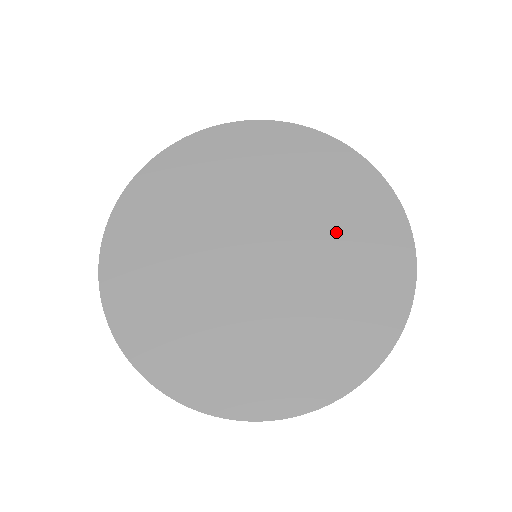
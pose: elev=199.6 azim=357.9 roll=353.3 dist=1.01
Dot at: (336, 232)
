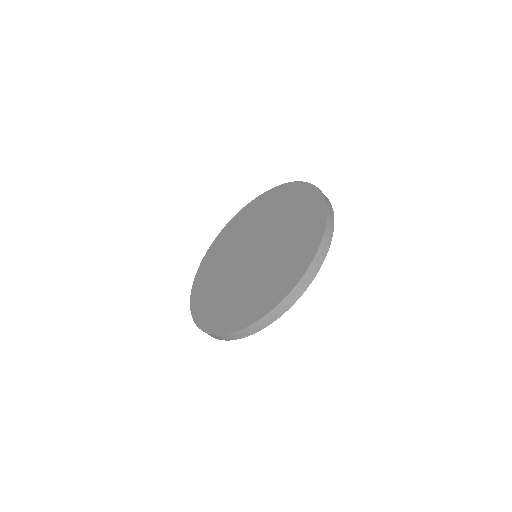
Dot at: (289, 227)
